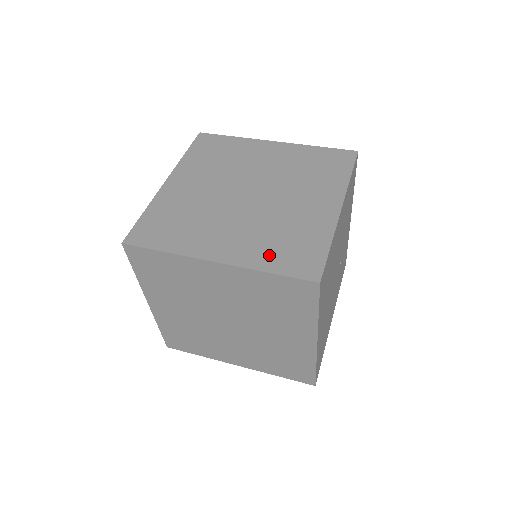
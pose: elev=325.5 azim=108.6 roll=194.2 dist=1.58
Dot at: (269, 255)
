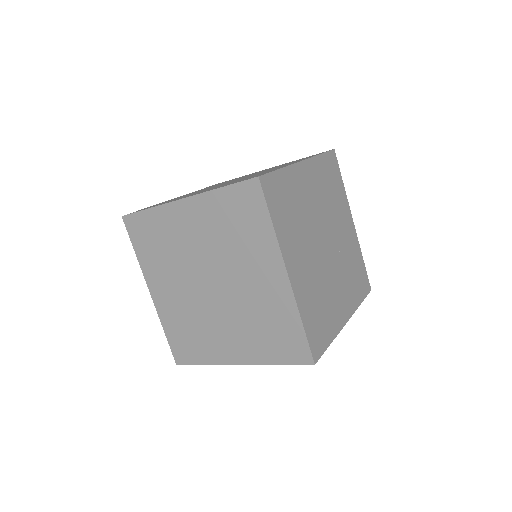
Dot at: occluded
